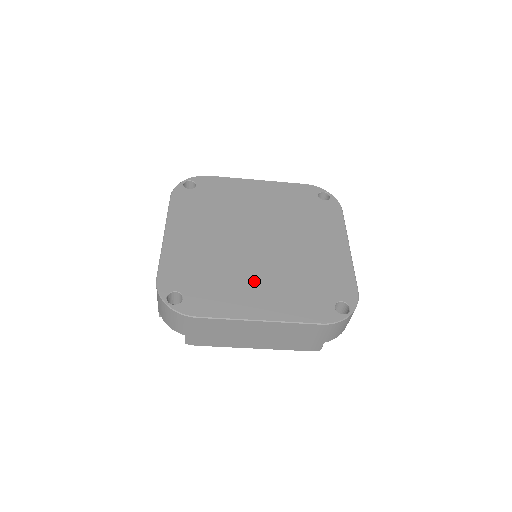
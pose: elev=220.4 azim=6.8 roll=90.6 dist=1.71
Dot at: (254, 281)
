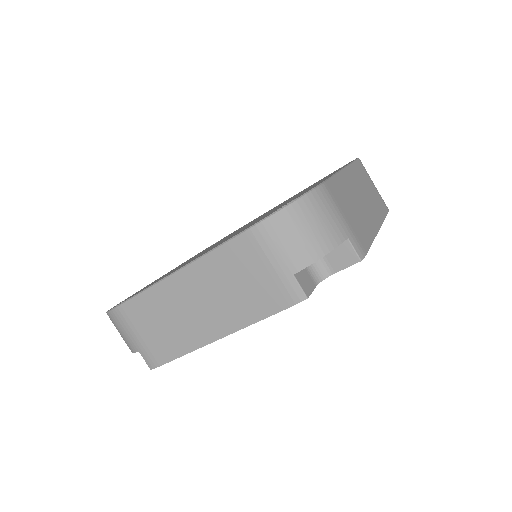
Dot at: occluded
